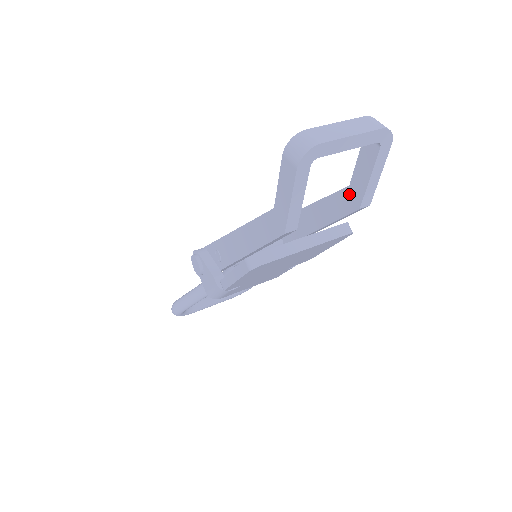
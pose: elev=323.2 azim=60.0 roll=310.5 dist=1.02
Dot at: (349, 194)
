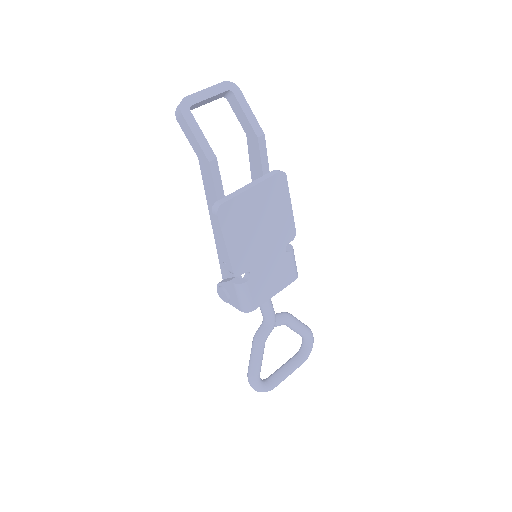
Dot at: (250, 139)
